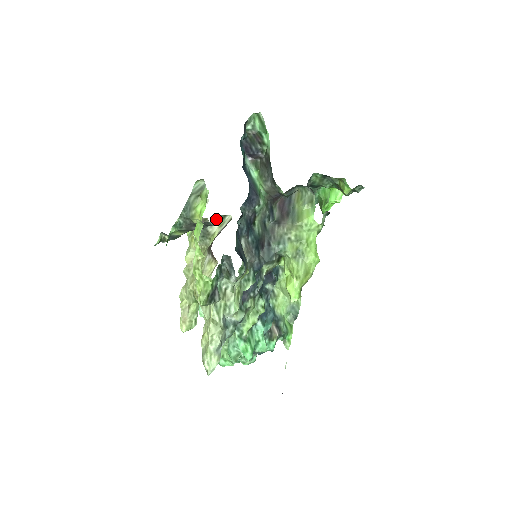
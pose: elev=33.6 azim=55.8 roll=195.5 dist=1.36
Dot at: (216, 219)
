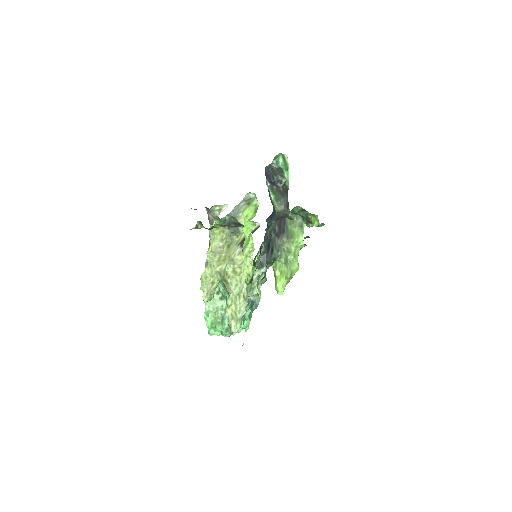
Dot at: occluded
